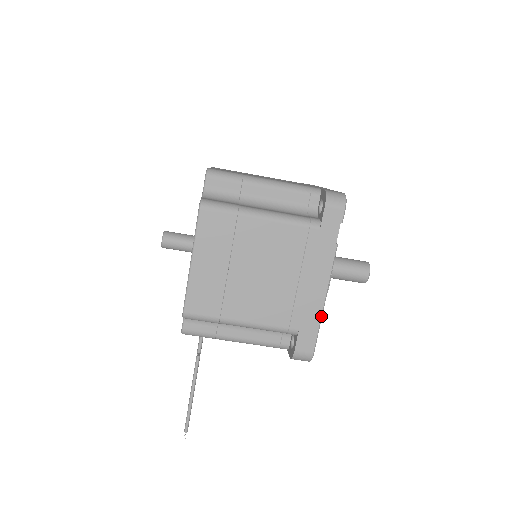
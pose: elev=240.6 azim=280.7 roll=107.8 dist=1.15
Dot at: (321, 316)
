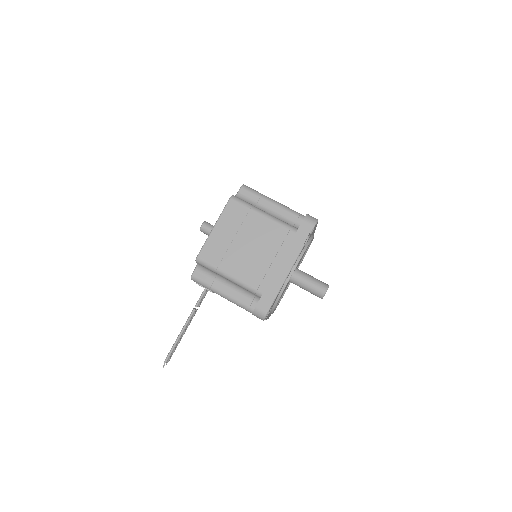
Dot at: (280, 288)
